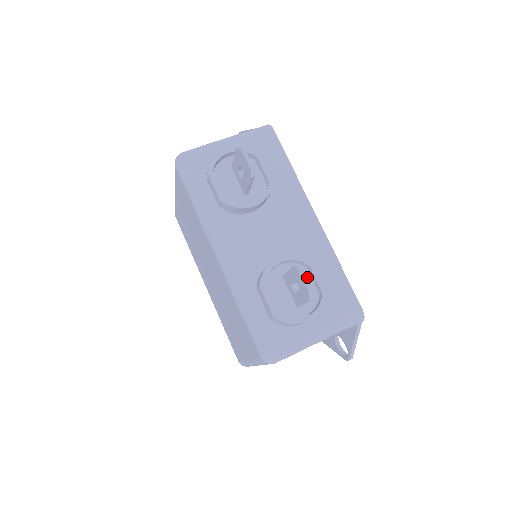
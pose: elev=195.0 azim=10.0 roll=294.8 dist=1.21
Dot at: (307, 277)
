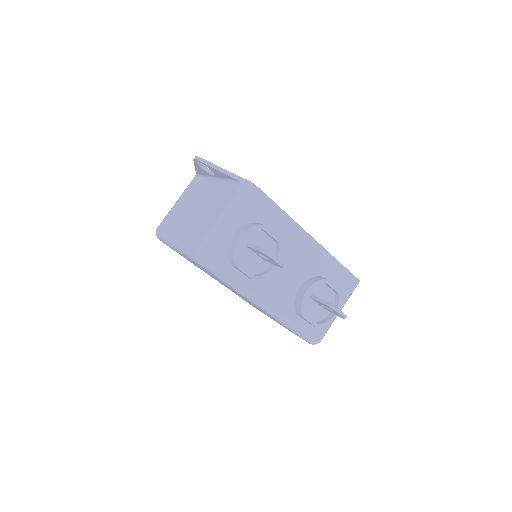
Dot at: (324, 287)
